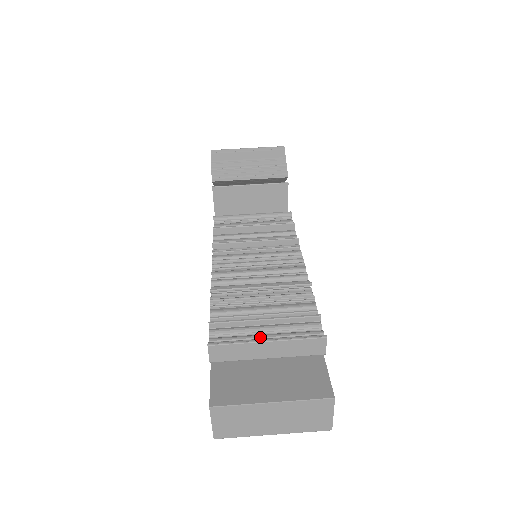
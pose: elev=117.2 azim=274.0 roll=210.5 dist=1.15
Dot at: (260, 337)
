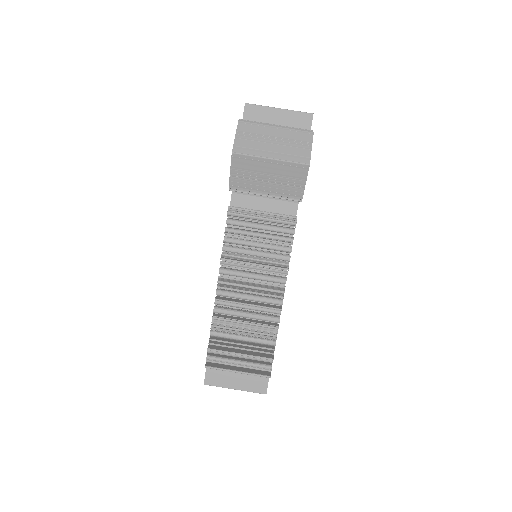
Dot at: (235, 364)
